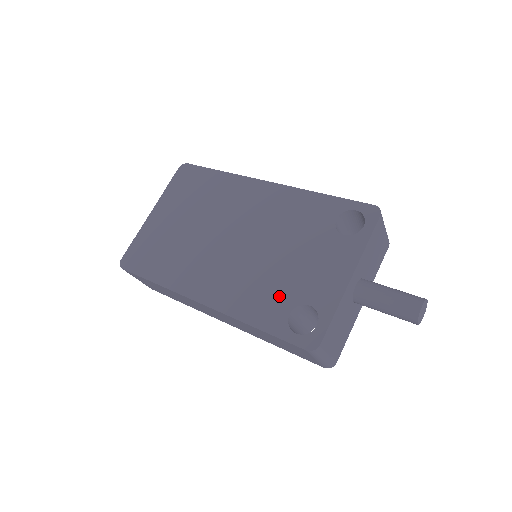
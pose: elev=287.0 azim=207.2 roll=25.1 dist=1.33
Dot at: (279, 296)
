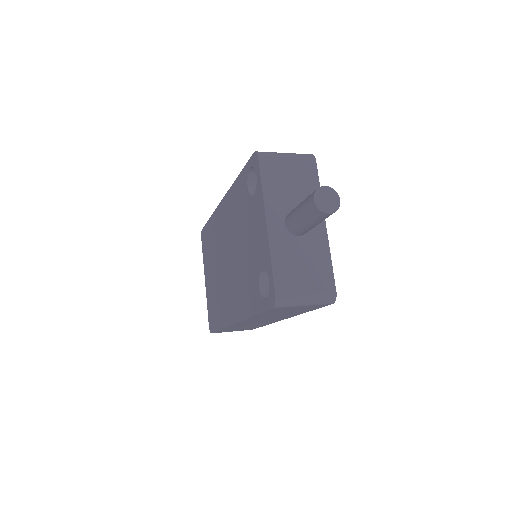
Dot at: (252, 279)
